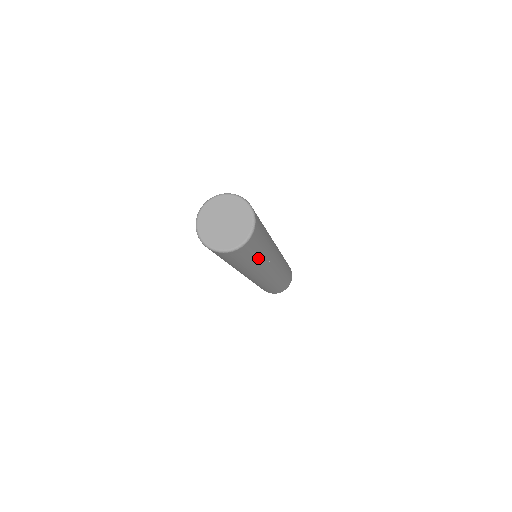
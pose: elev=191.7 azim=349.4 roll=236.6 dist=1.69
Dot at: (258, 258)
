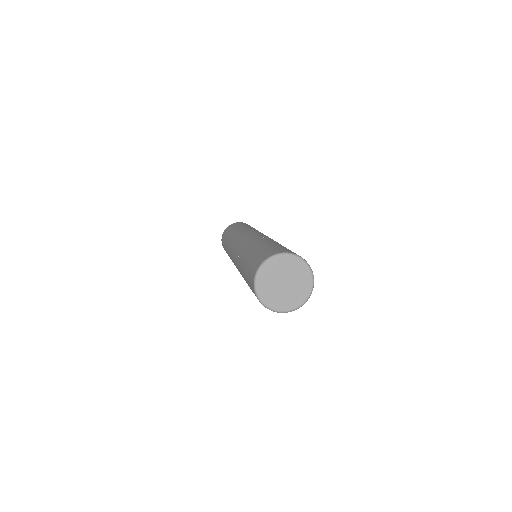
Dot at: occluded
